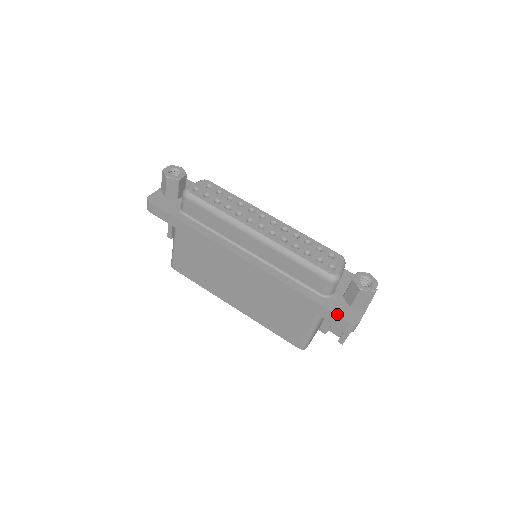
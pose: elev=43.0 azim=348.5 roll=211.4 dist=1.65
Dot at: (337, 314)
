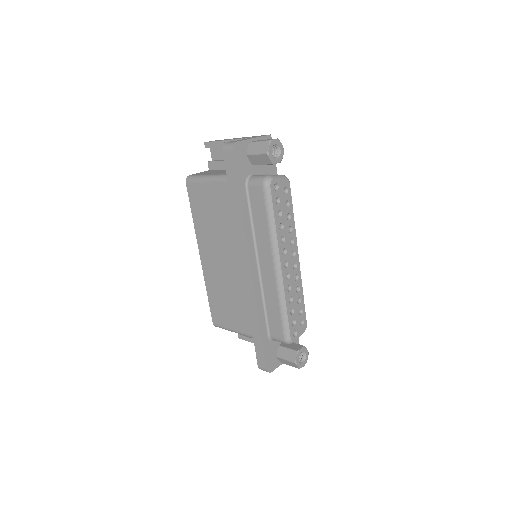
Dot at: (266, 358)
